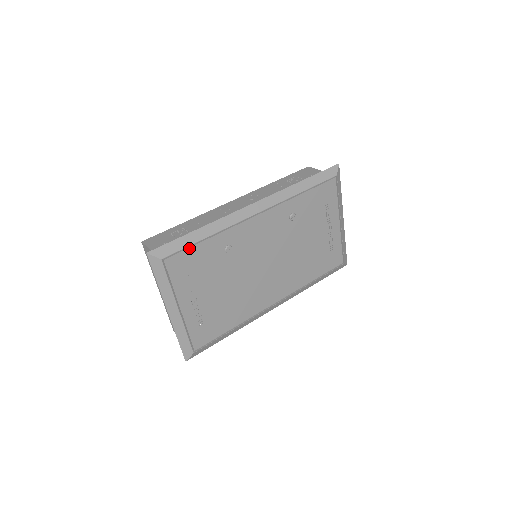
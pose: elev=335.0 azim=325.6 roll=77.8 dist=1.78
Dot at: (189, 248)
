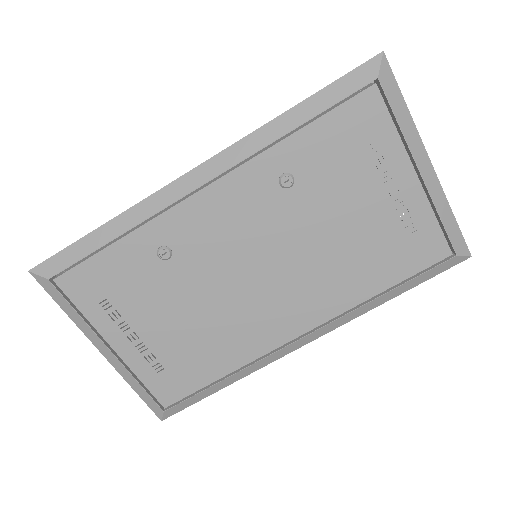
Dot at: (89, 258)
